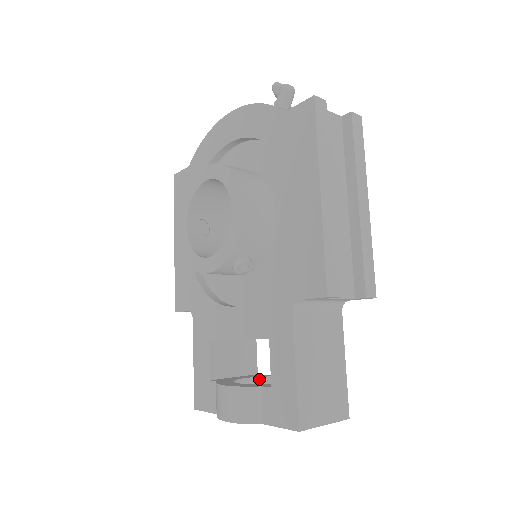
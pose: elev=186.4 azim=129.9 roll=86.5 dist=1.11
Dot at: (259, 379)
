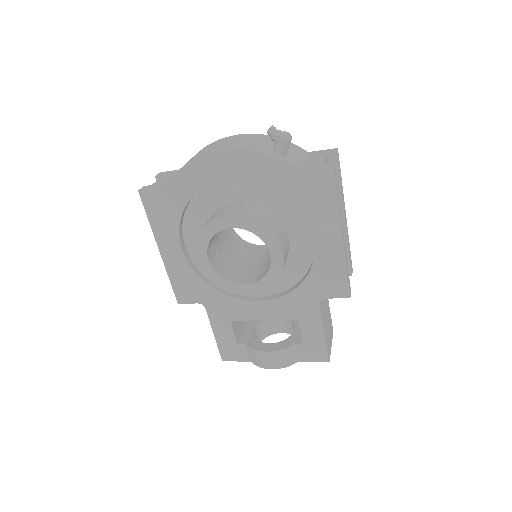
Dot at: (260, 324)
